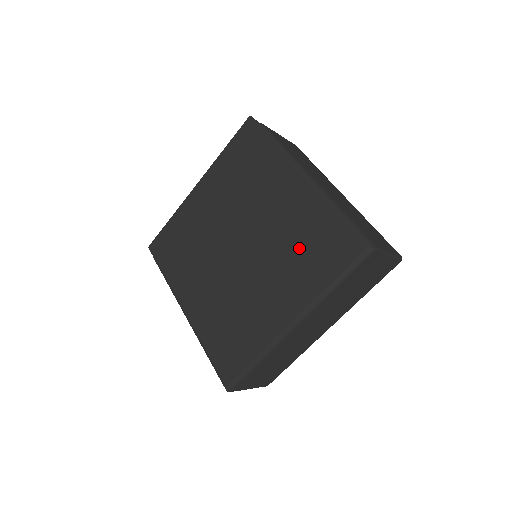
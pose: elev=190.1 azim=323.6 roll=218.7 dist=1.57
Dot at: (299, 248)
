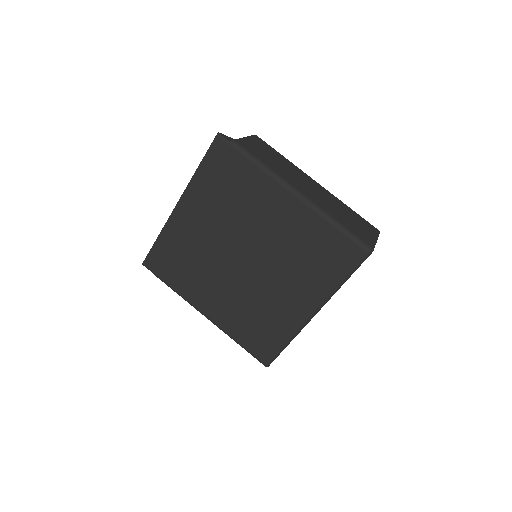
Dot at: (305, 256)
